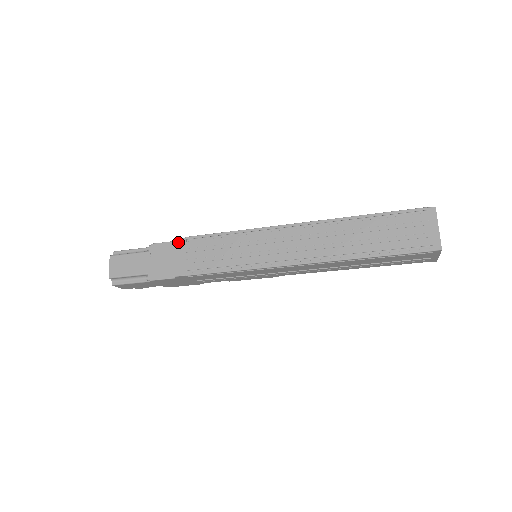
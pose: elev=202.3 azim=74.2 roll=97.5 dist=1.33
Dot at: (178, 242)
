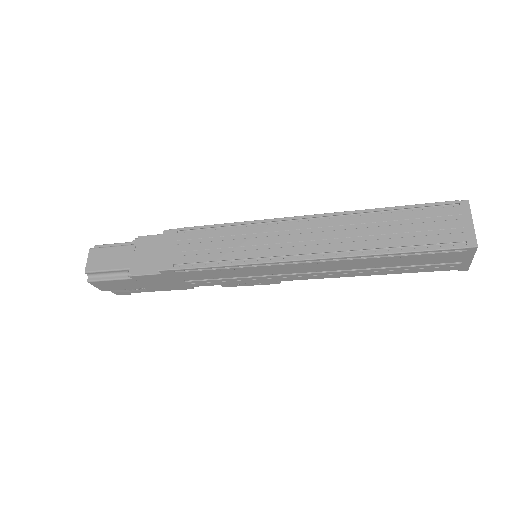
Dot at: (168, 233)
